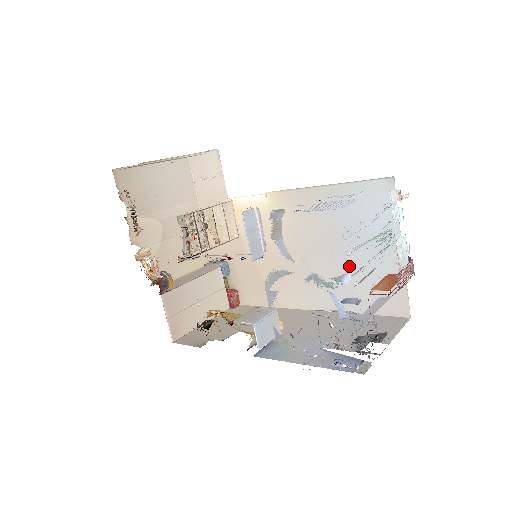
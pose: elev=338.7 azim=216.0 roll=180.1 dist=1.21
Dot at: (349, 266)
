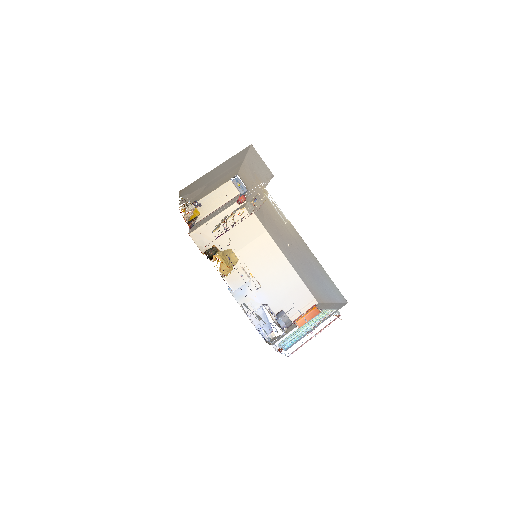
Dot at: (307, 274)
